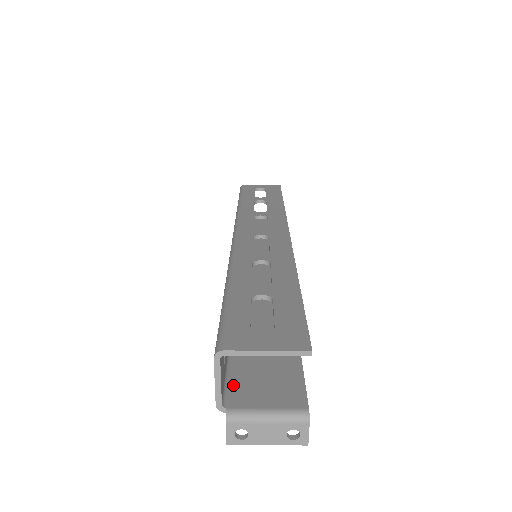
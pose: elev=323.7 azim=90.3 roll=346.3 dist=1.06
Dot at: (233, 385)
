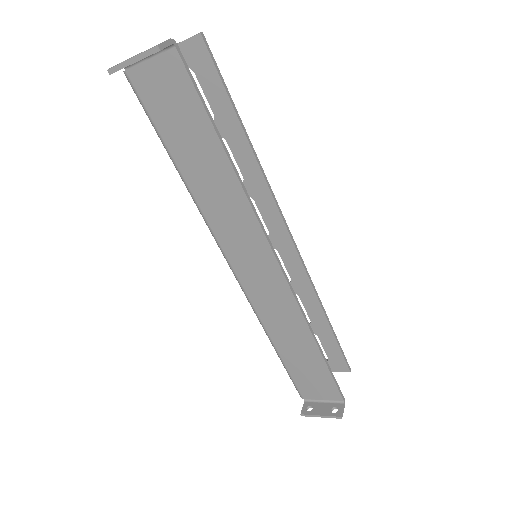
Dot at: (145, 93)
